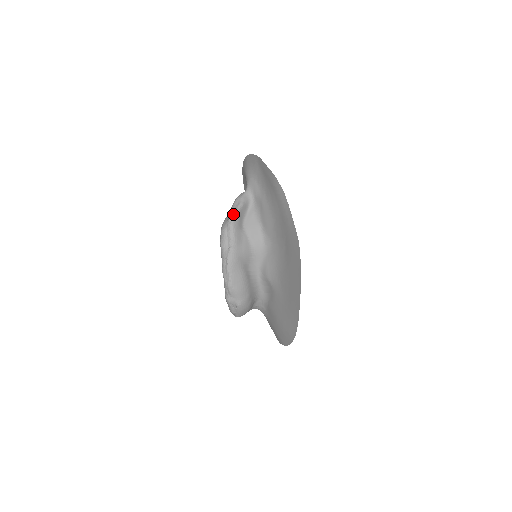
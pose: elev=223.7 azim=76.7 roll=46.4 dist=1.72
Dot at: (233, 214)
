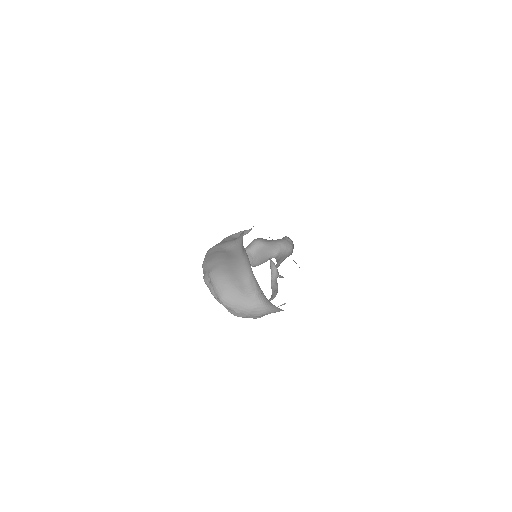
Dot at: occluded
